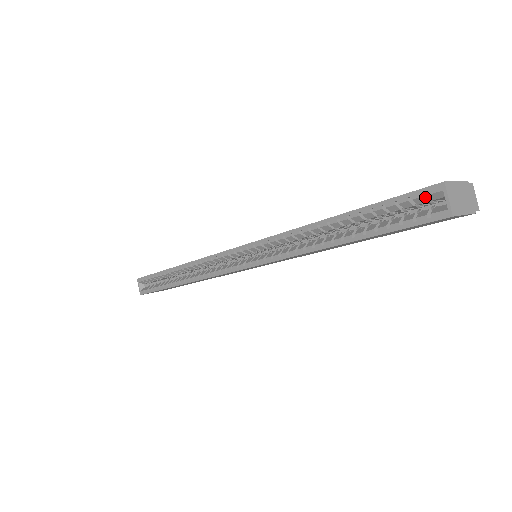
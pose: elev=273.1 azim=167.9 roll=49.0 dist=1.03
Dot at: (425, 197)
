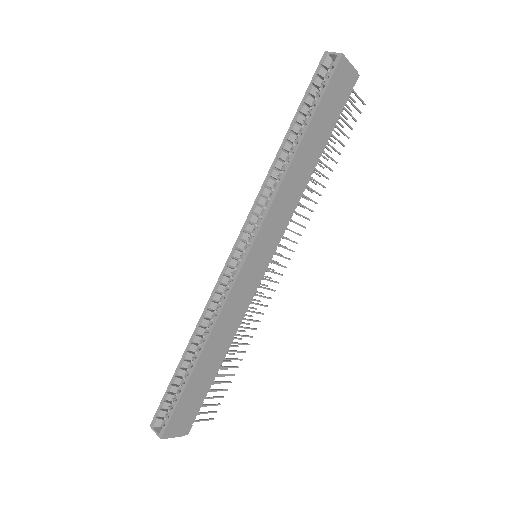
Dot at: (324, 69)
